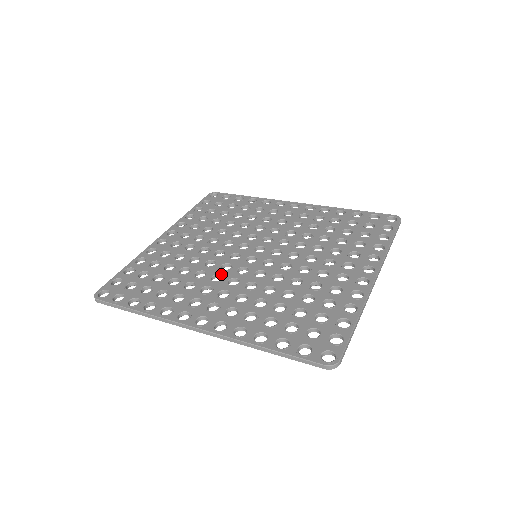
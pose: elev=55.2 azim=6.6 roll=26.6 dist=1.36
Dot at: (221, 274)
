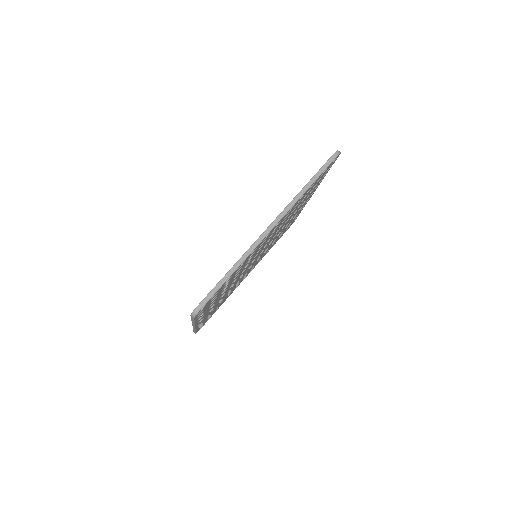
Dot at: occluded
